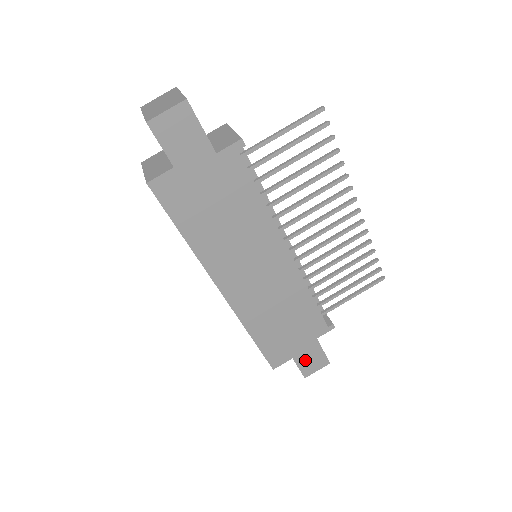
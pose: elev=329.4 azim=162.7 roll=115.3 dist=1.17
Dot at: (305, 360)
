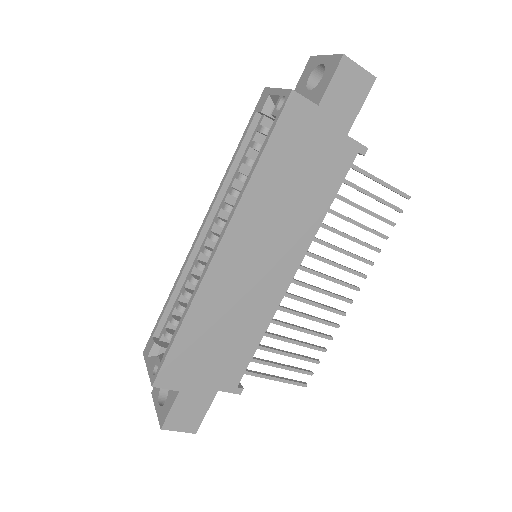
Dot at: (184, 406)
